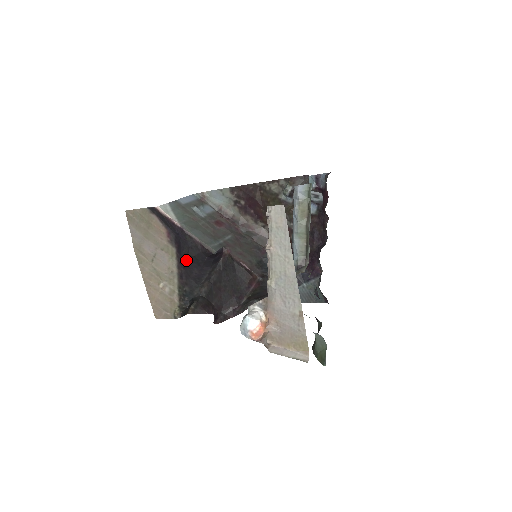
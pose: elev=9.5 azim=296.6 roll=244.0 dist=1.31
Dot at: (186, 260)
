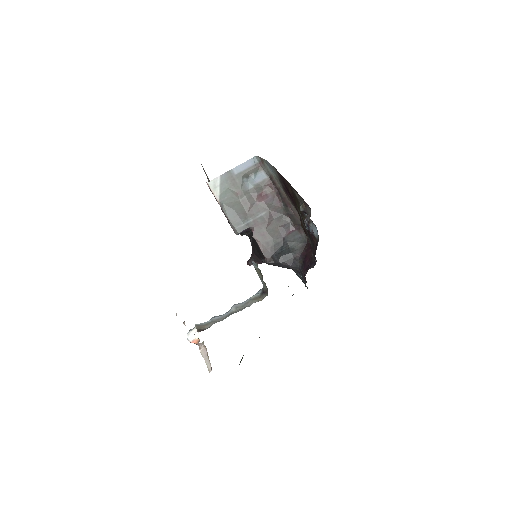
Dot at: occluded
